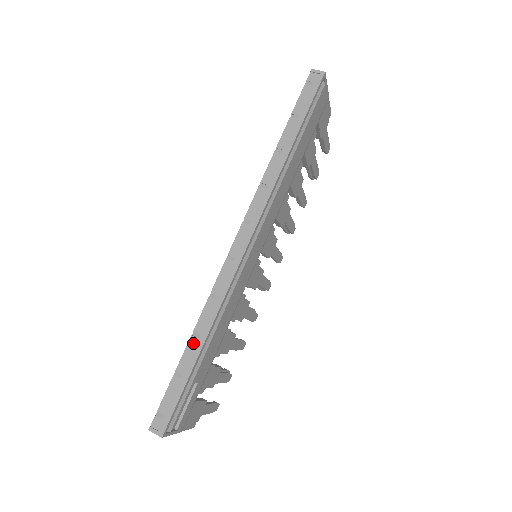
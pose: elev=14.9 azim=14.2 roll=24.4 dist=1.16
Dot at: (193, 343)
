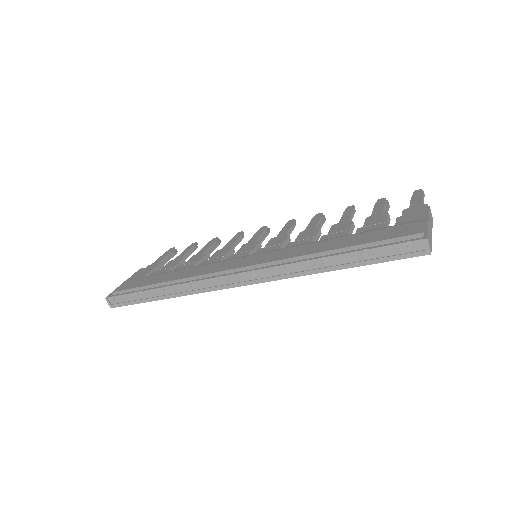
Dot at: (160, 292)
